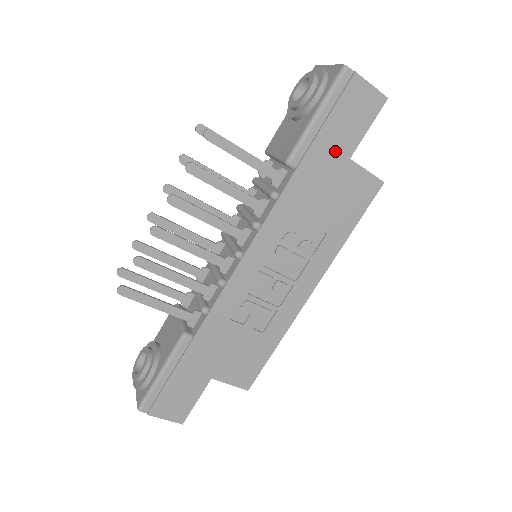
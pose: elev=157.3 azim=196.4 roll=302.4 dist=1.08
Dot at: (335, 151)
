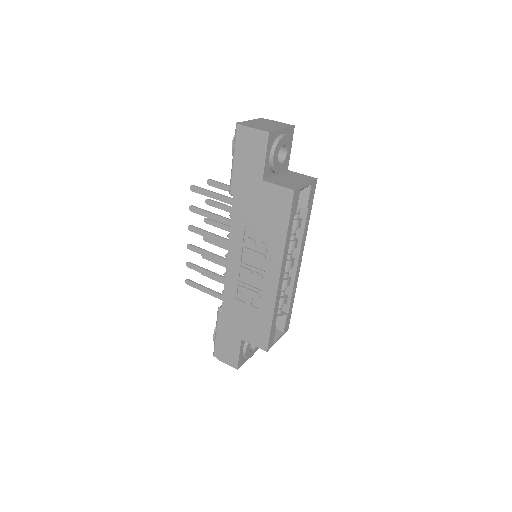
Dot at: (251, 178)
